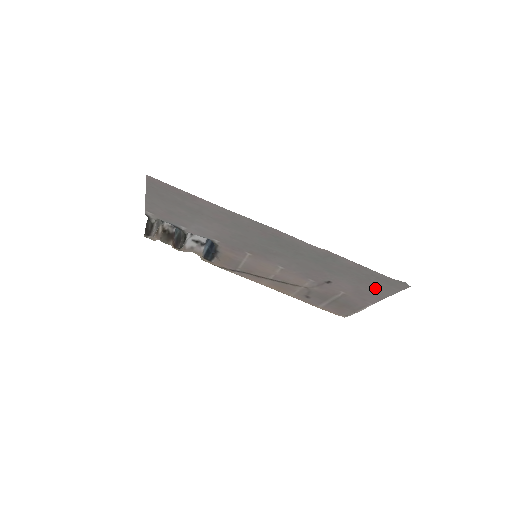
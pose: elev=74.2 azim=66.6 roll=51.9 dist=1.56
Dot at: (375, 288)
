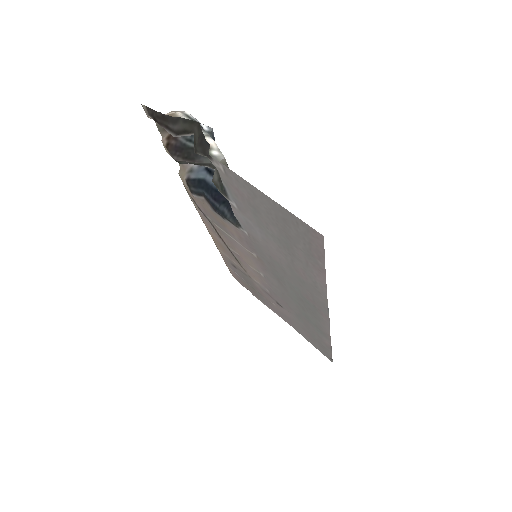
Dot at: (305, 334)
